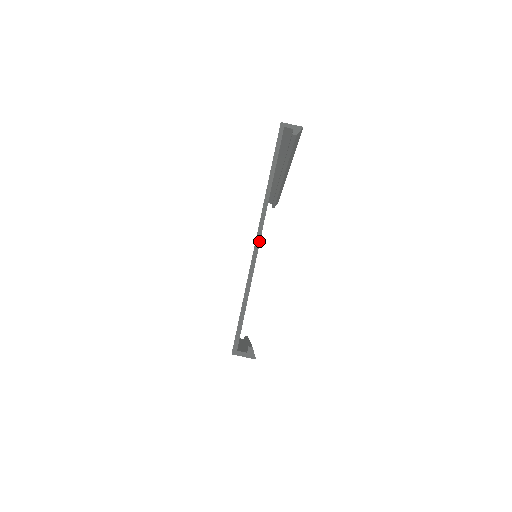
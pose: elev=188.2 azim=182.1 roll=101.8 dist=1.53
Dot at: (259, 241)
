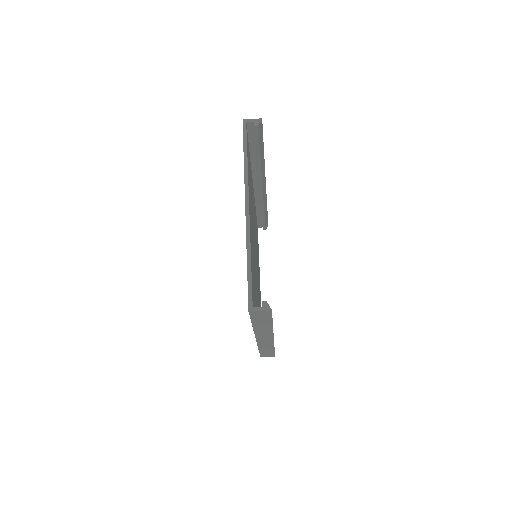
Dot at: (248, 212)
